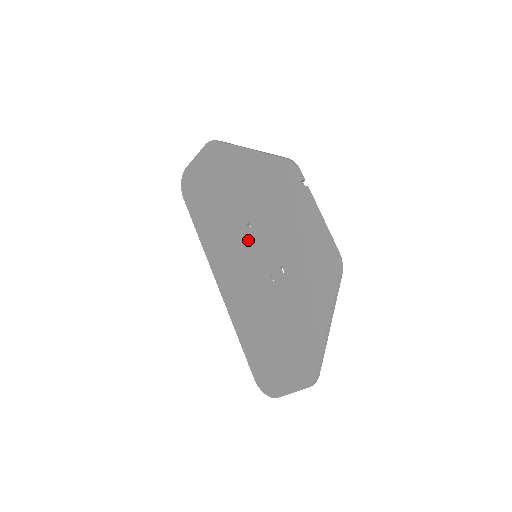
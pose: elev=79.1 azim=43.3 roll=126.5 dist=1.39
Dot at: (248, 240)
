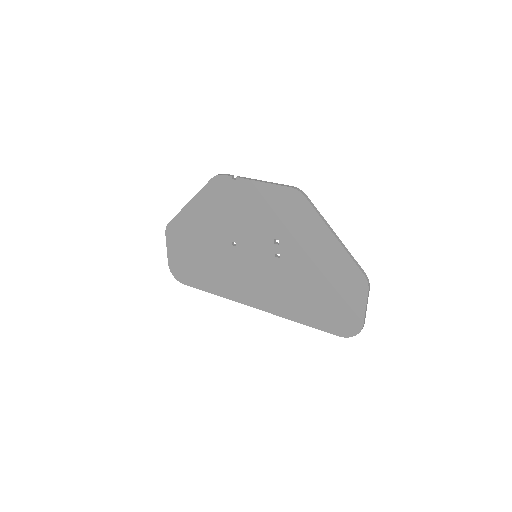
Dot at: (242, 253)
